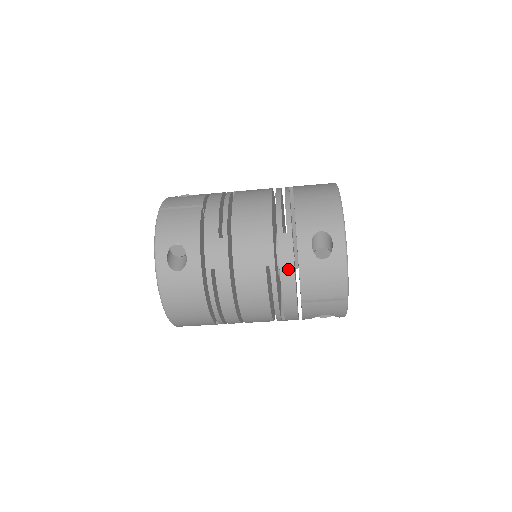
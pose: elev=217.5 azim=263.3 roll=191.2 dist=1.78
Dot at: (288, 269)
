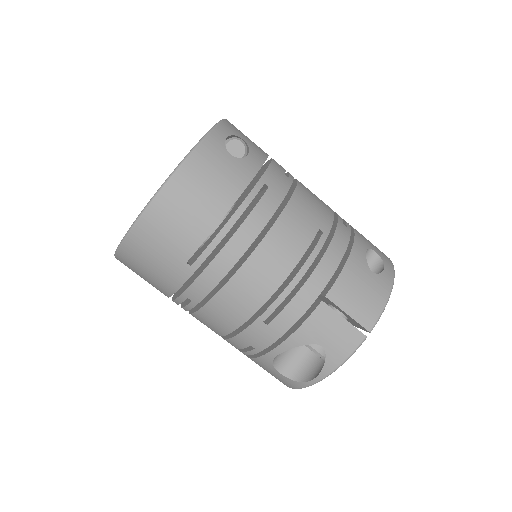
Dot at: (338, 250)
